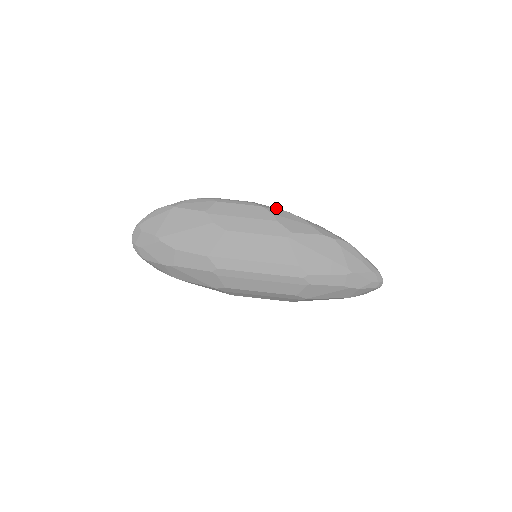
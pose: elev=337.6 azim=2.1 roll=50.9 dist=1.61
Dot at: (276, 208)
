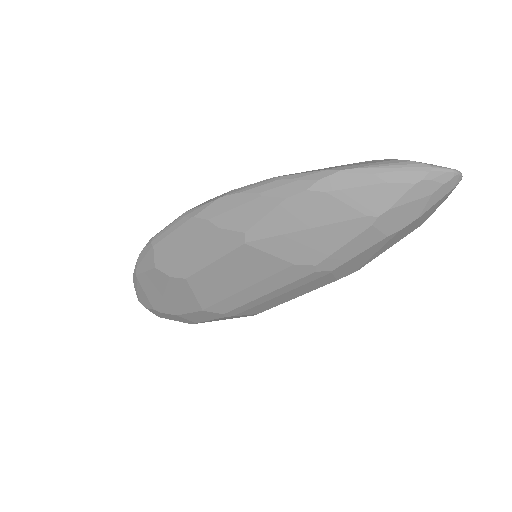
Dot at: (208, 202)
